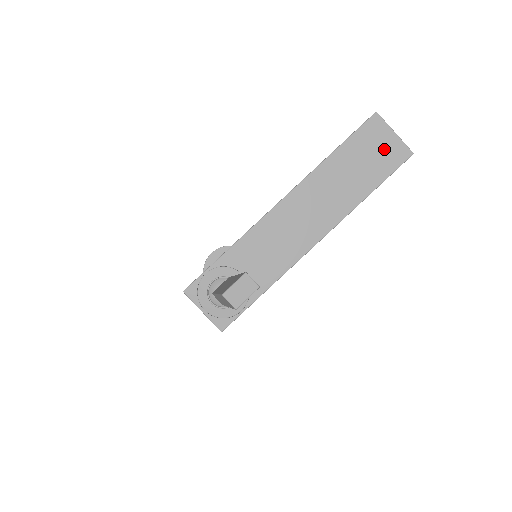
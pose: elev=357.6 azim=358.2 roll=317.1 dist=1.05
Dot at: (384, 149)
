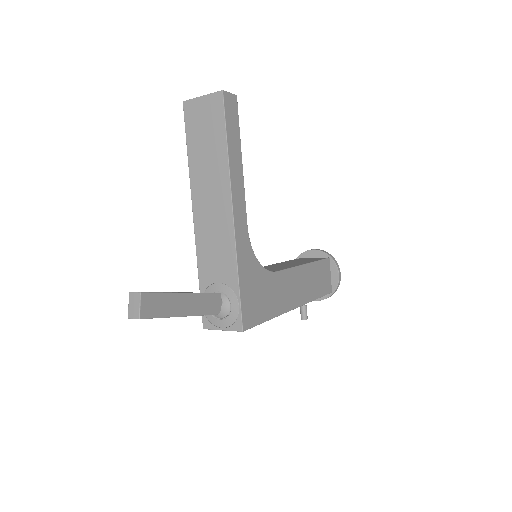
Dot at: (207, 113)
